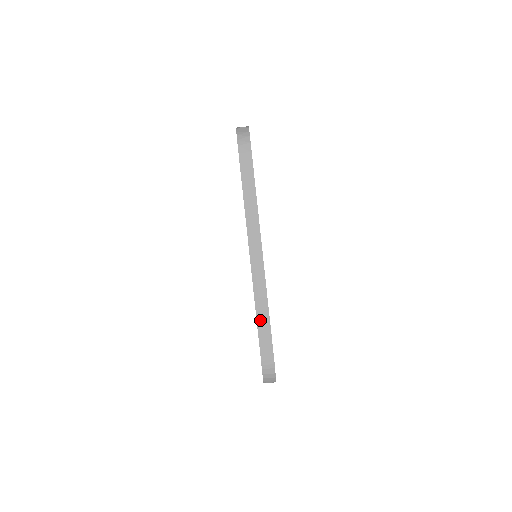
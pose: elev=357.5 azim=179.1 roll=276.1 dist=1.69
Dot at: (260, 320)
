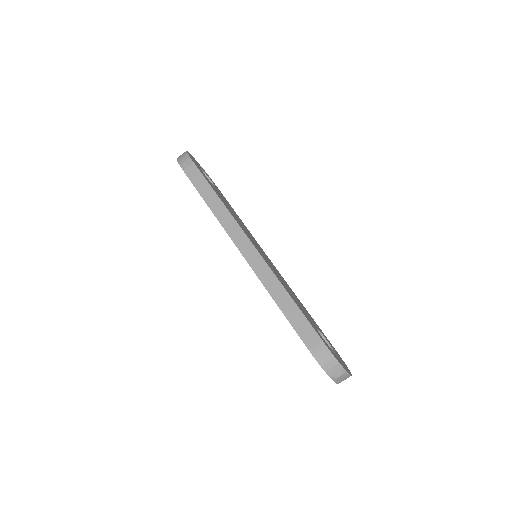
Dot at: (283, 306)
